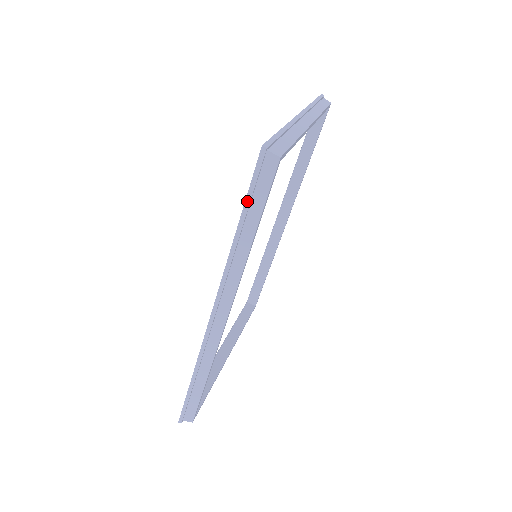
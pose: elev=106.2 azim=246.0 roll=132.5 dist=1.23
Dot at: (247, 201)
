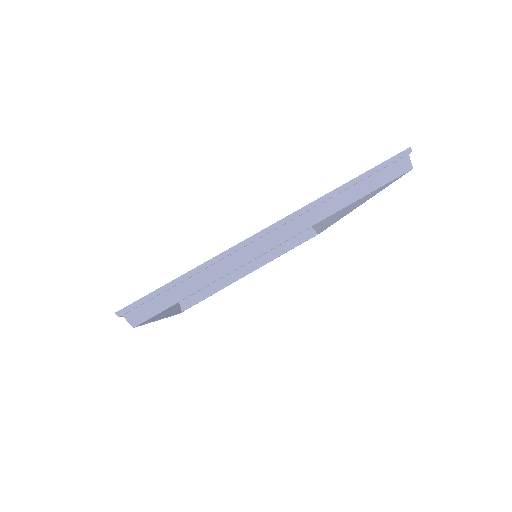
Dot at: occluded
